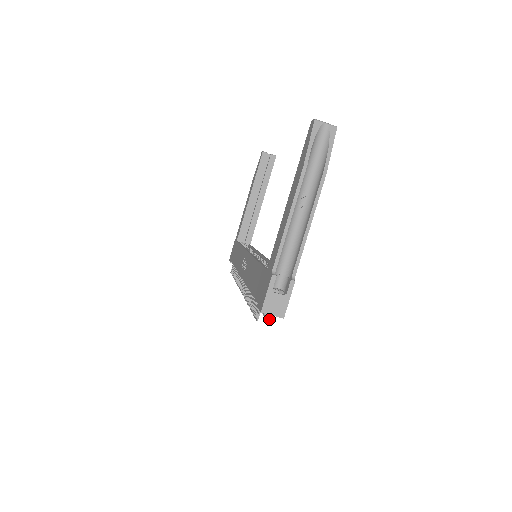
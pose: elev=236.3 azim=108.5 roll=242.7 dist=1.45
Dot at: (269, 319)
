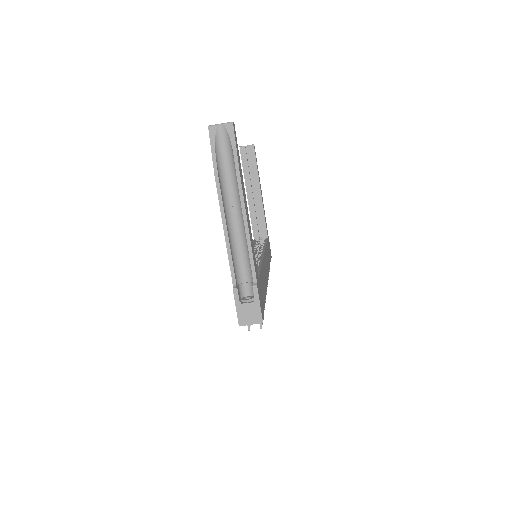
Dot at: occluded
